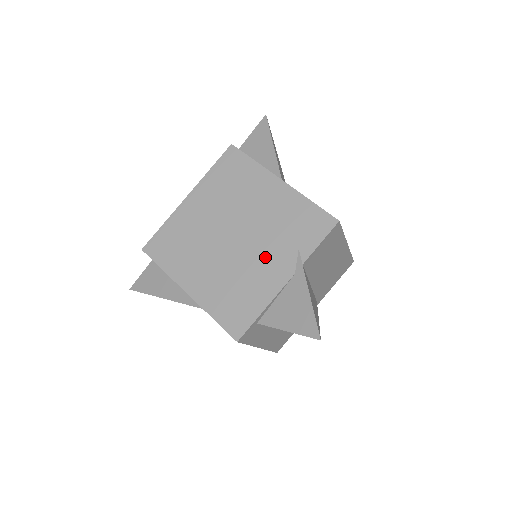
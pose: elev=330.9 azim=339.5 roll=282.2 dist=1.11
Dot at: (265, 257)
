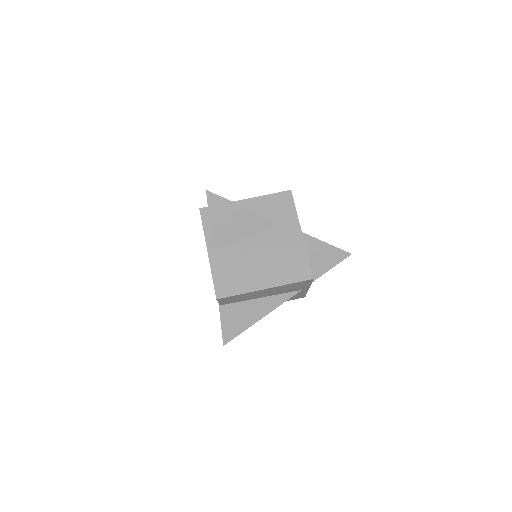
Dot at: occluded
